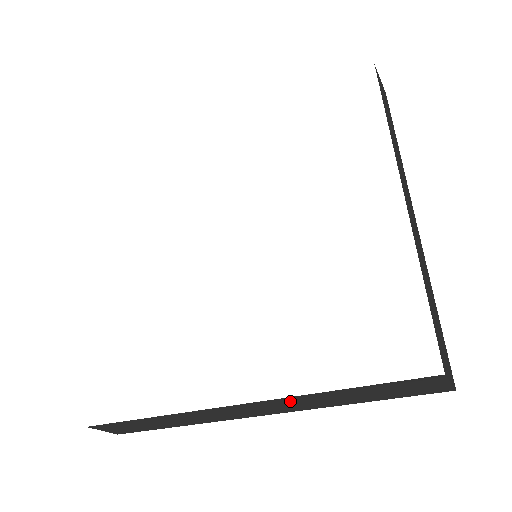
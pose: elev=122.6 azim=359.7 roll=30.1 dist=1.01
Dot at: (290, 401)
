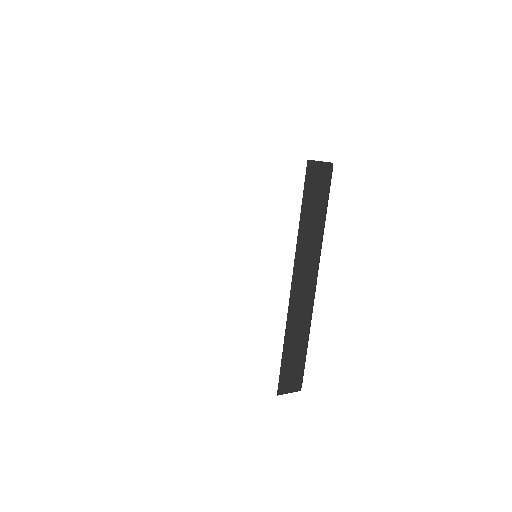
Dot at: (302, 249)
